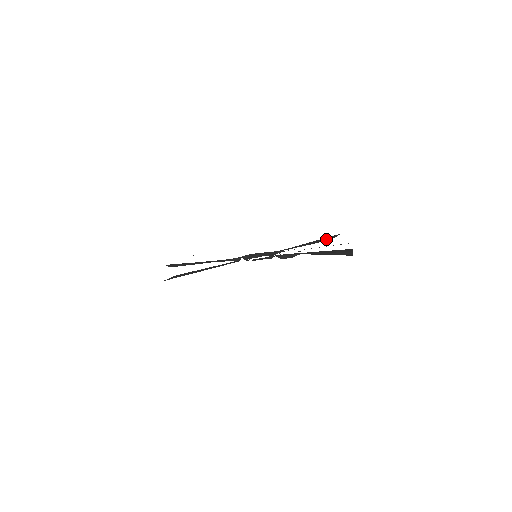
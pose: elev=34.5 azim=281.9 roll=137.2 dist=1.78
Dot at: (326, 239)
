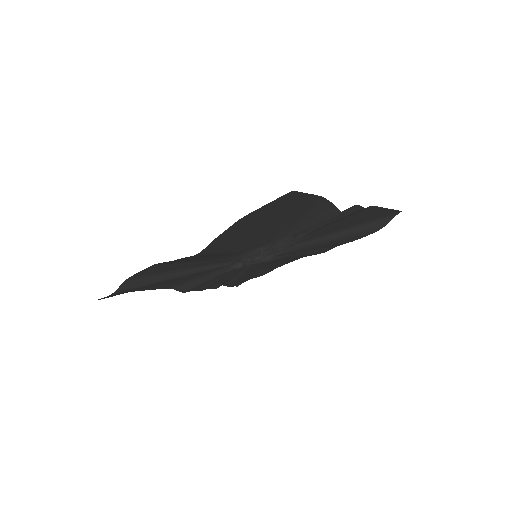
Dot at: (373, 226)
